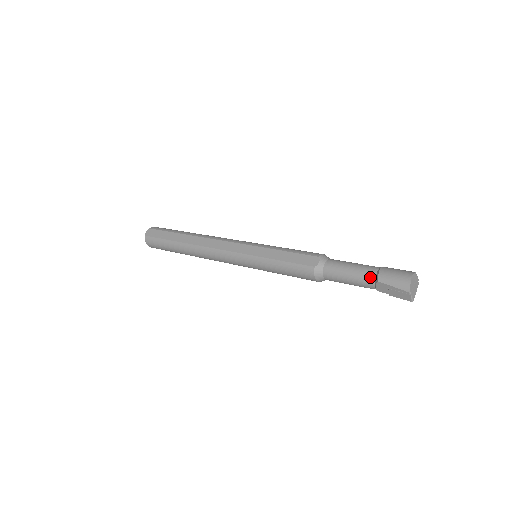
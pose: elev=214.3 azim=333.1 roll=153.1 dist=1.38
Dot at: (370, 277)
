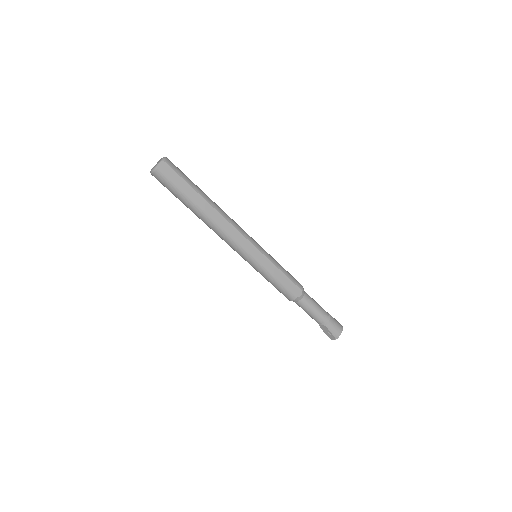
Dot at: (323, 320)
